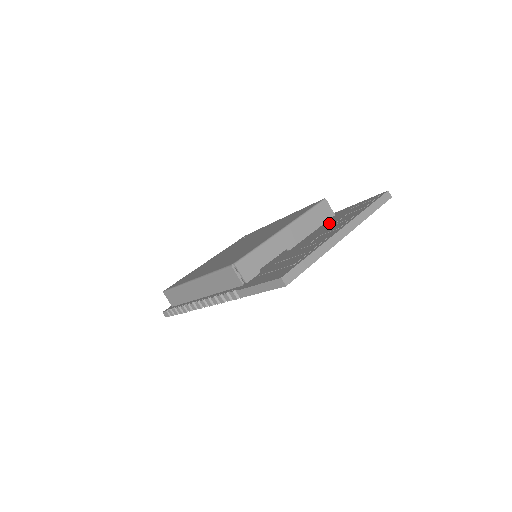
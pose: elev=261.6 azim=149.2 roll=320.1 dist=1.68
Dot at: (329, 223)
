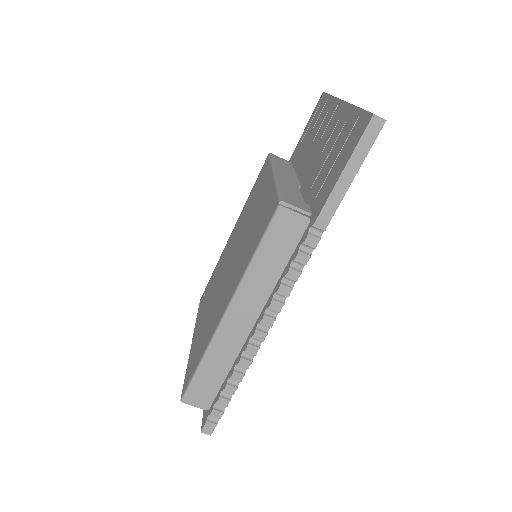
Dot at: (303, 152)
